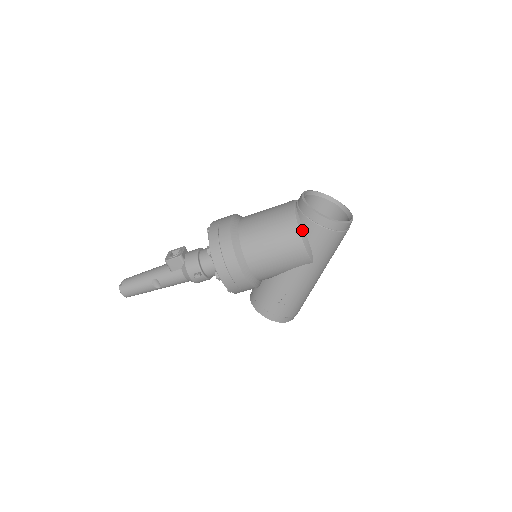
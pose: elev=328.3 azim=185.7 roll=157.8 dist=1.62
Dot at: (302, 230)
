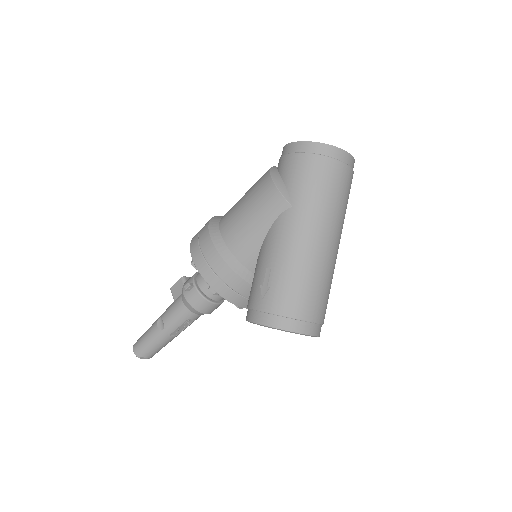
Dot at: (275, 171)
